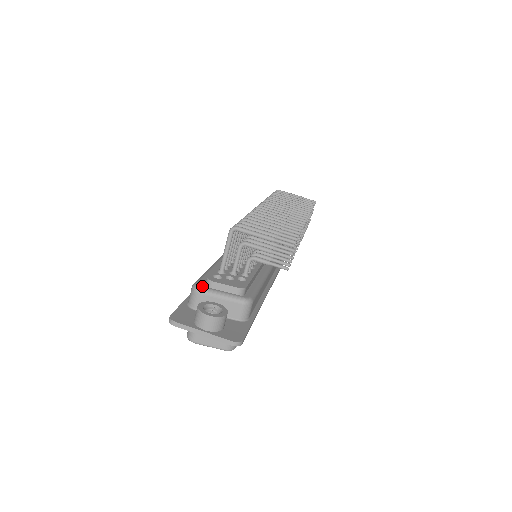
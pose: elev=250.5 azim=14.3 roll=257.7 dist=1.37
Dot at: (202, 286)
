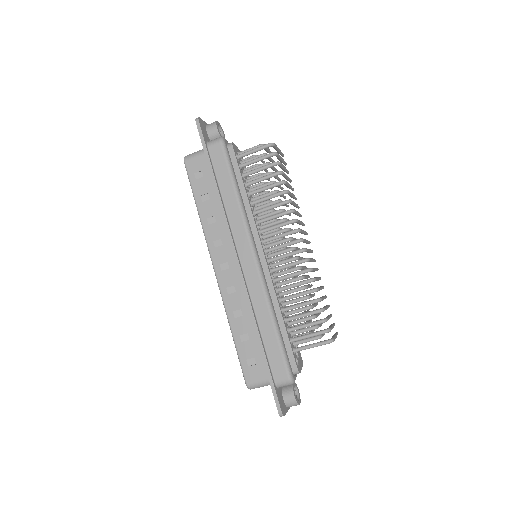
Dot at: (295, 379)
